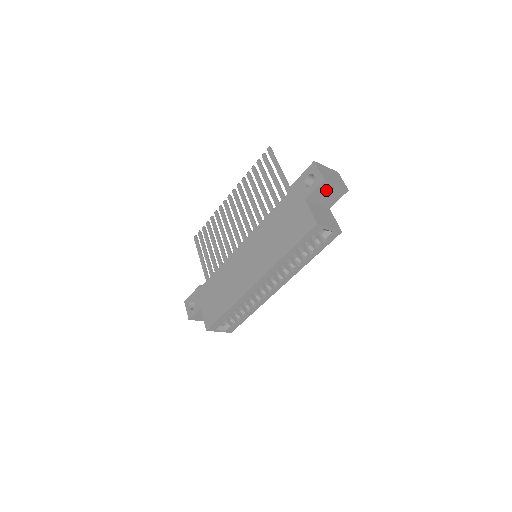
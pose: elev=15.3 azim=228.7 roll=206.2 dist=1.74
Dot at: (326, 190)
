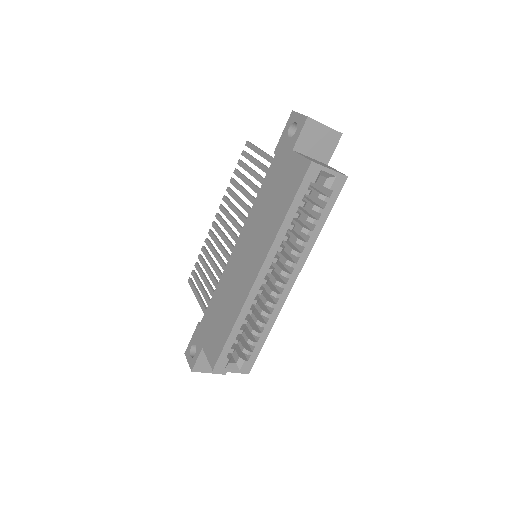
Dot at: (314, 134)
